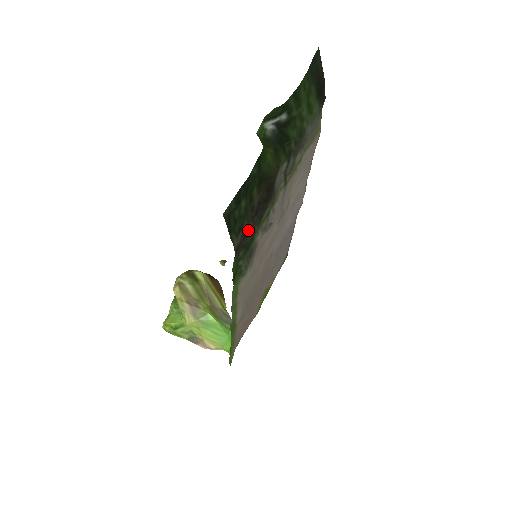
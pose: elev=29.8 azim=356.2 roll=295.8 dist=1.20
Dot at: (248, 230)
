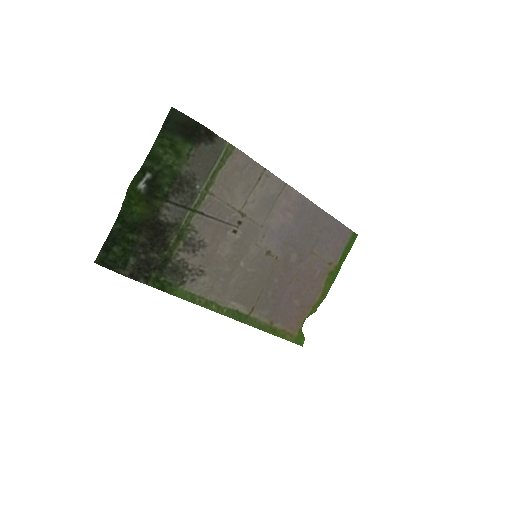
Dot at: (151, 258)
